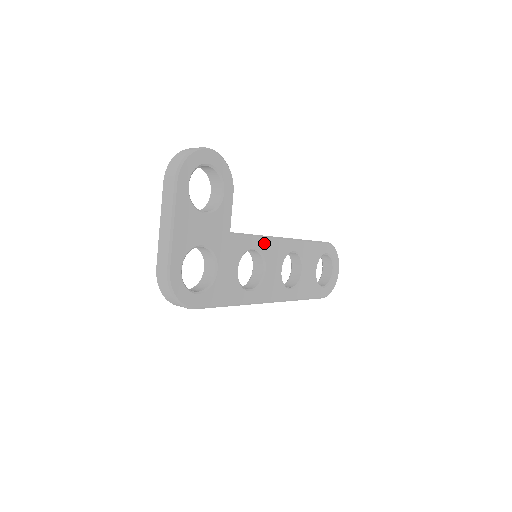
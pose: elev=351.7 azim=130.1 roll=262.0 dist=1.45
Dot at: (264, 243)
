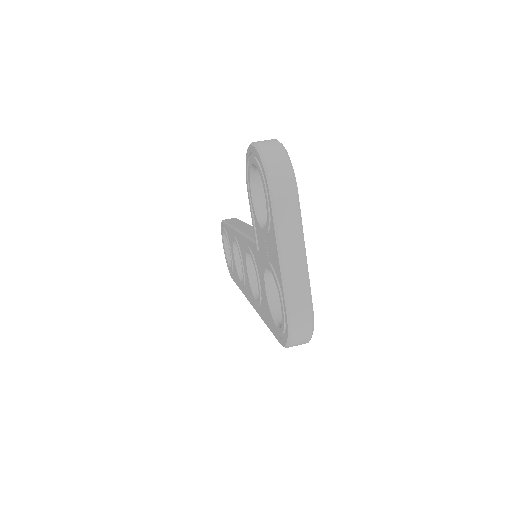
Dot at: occluded
